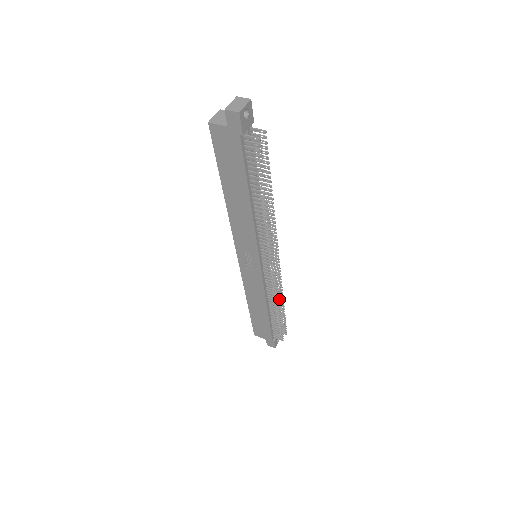
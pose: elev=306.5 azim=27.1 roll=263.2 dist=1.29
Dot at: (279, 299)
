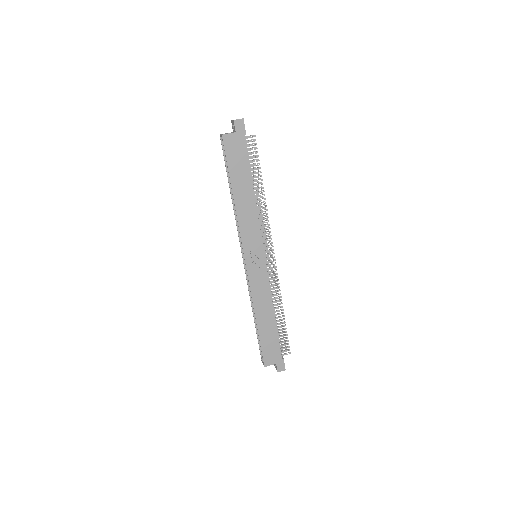
Dot at: occluded
